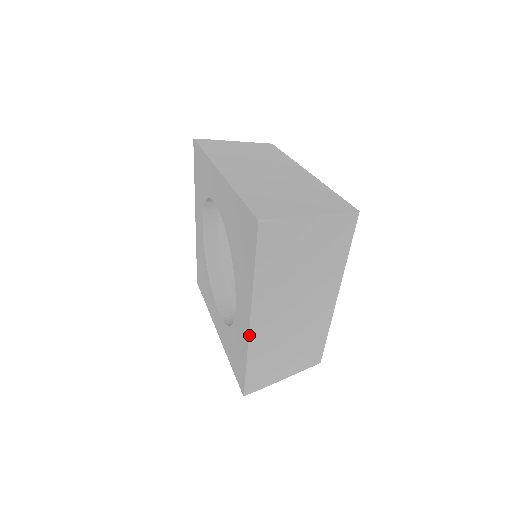
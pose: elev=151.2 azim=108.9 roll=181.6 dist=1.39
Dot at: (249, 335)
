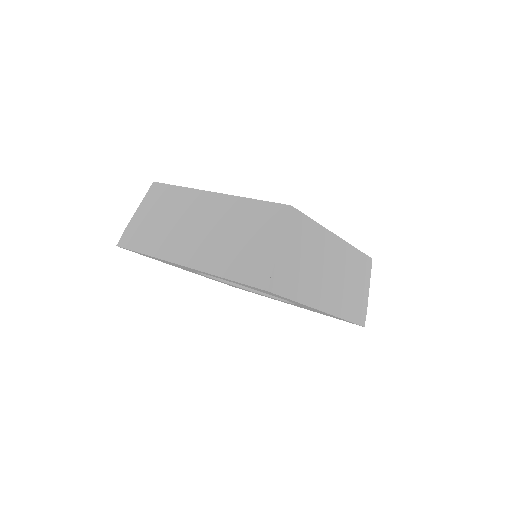
Dot at: occluded
